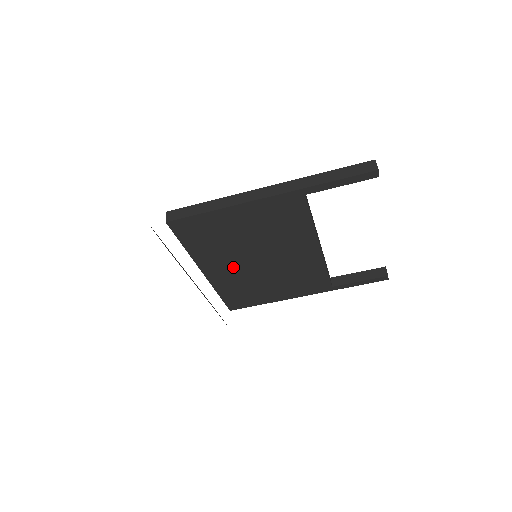
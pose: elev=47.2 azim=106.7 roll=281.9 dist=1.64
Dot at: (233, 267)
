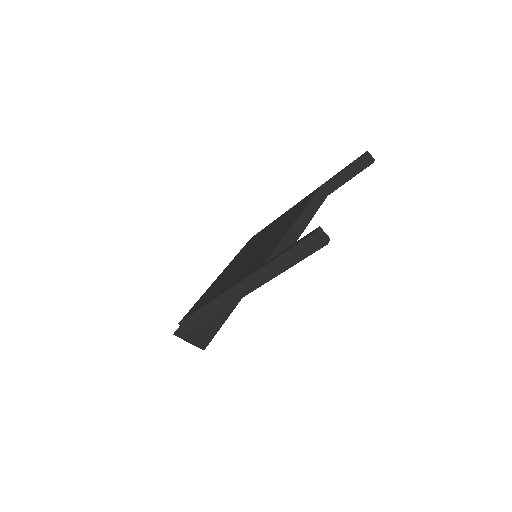
Dot at: occluded
